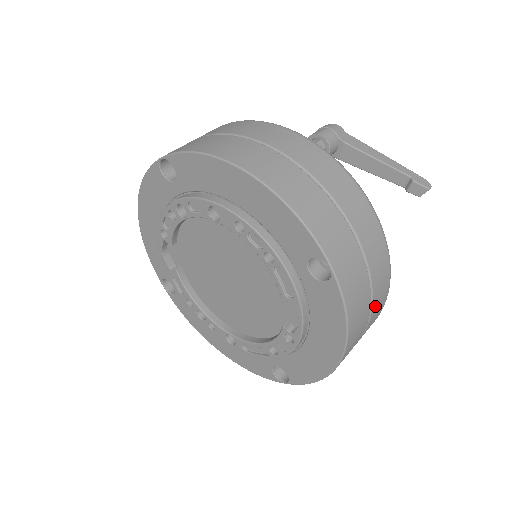
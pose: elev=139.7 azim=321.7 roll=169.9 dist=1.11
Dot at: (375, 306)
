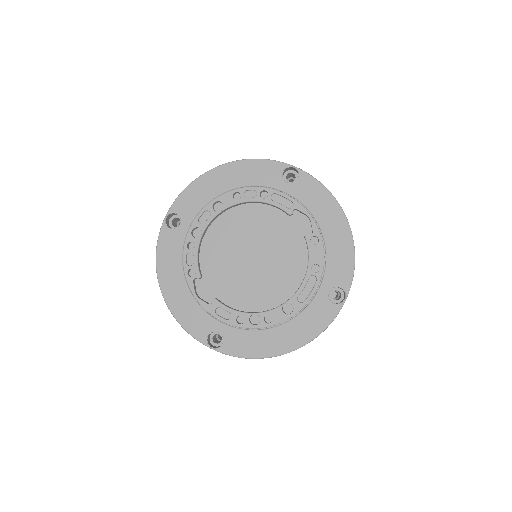
Dot at: occluded
